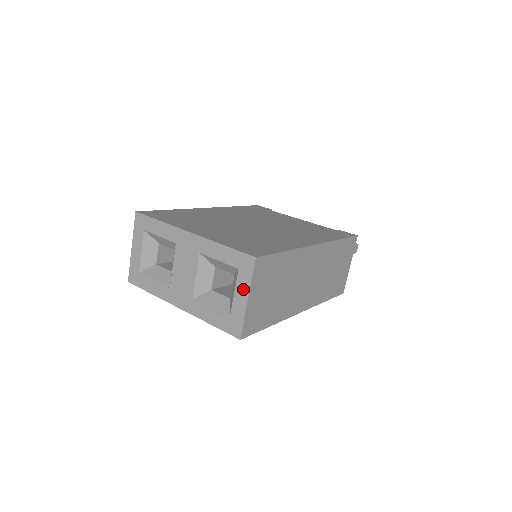
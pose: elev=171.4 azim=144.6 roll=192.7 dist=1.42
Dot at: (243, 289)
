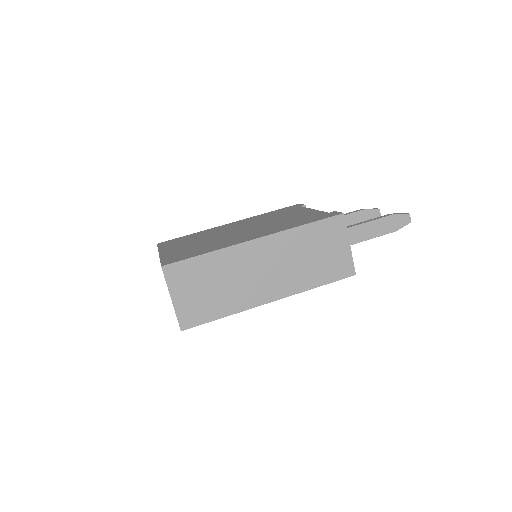
Dot at: (169, 291)
